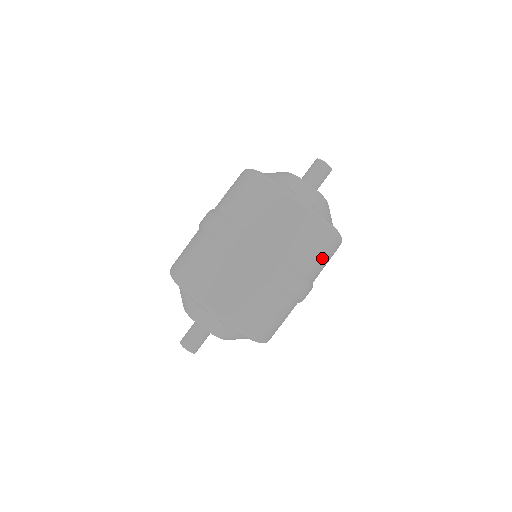
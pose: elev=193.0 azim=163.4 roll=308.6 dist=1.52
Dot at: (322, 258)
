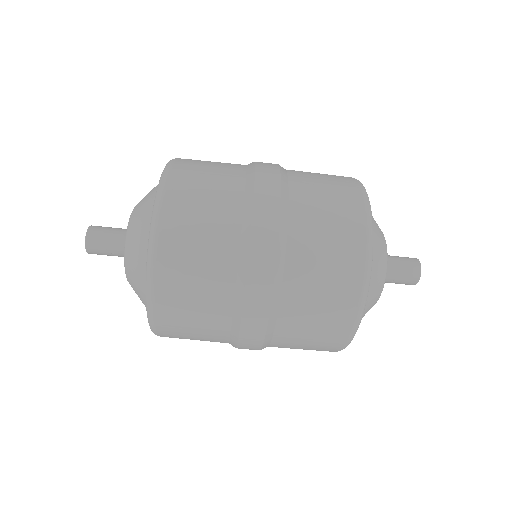
Dot at: (311, 329)
